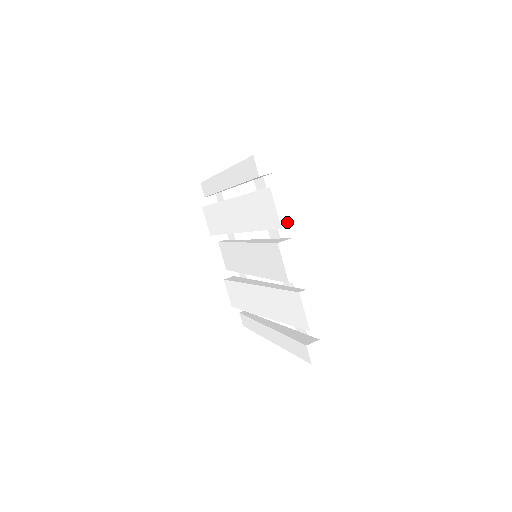
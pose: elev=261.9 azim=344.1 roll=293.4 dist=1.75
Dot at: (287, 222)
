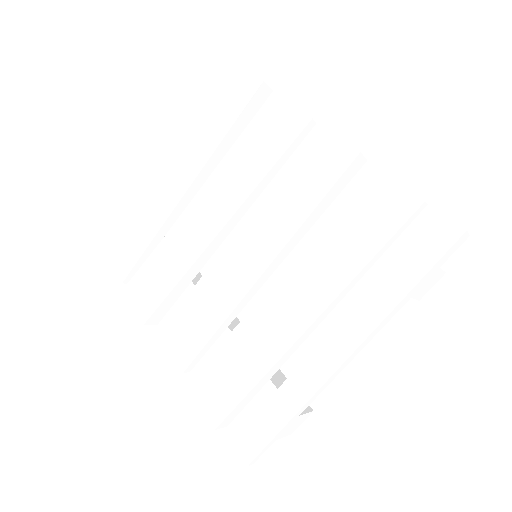
Dot at: occluded
